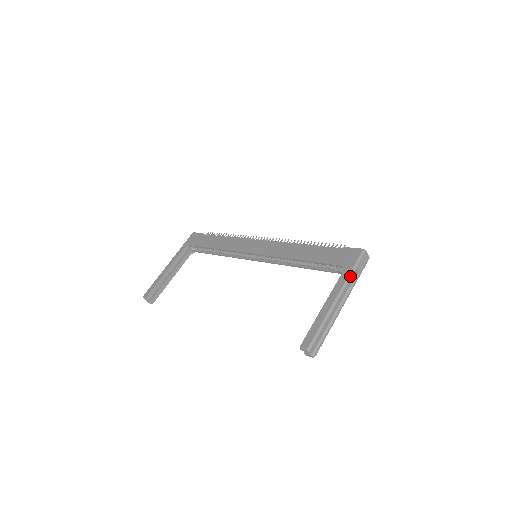
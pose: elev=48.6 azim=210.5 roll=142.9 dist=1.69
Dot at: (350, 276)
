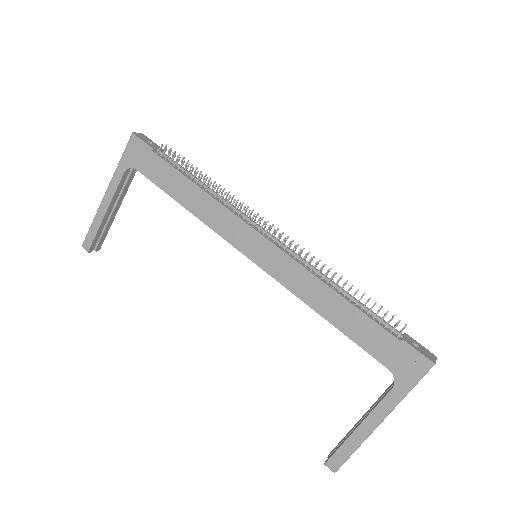
Dot at: (403, 398)
